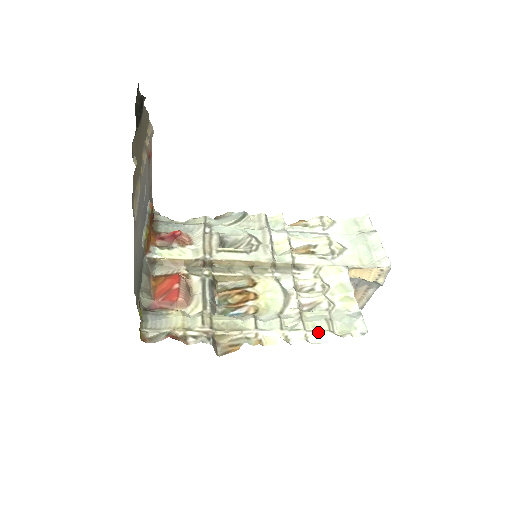
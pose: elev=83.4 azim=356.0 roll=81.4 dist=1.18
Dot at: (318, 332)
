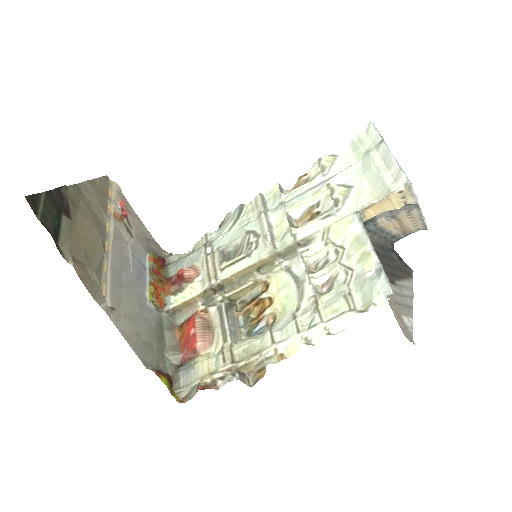
Dot at: (338, 317)
